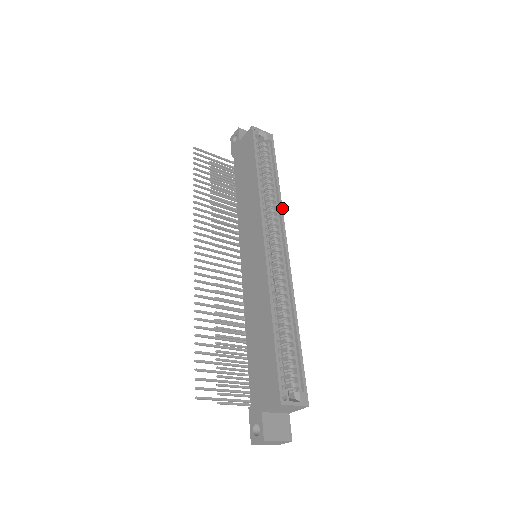
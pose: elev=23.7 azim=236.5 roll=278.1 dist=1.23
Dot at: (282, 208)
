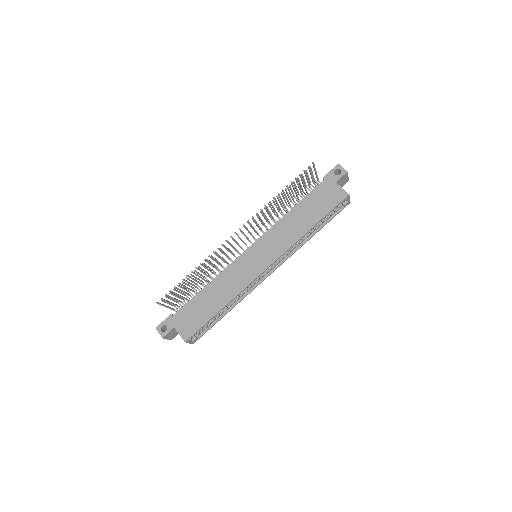
Dot at: occluded
